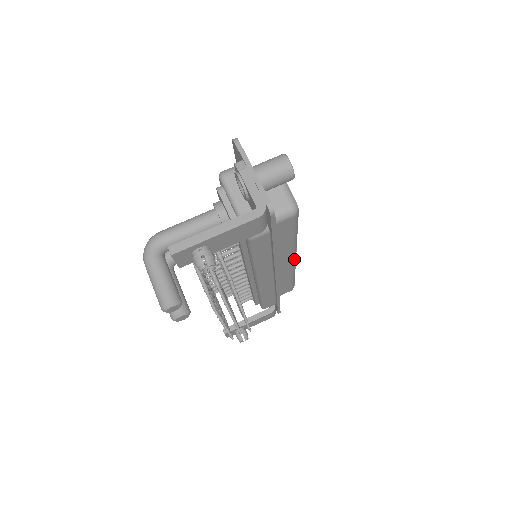
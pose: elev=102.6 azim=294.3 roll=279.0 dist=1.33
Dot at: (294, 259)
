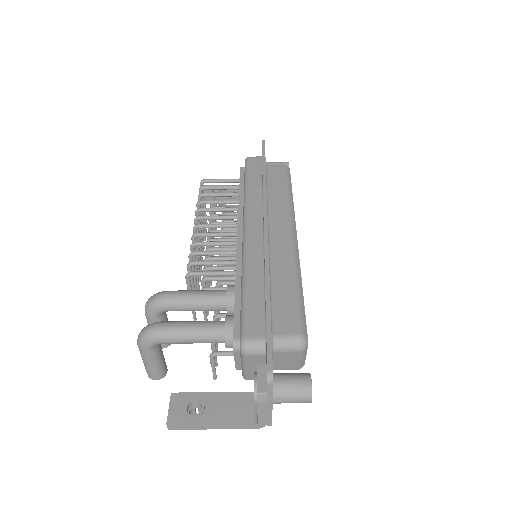
Dot at: occluded
